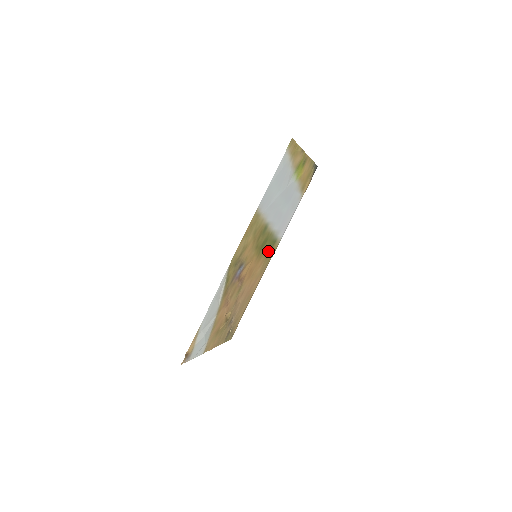
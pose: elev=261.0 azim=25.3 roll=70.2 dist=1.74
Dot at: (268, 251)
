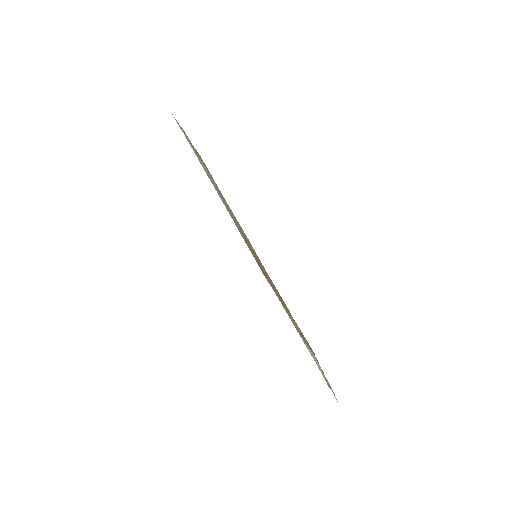
Dot at: occluded
